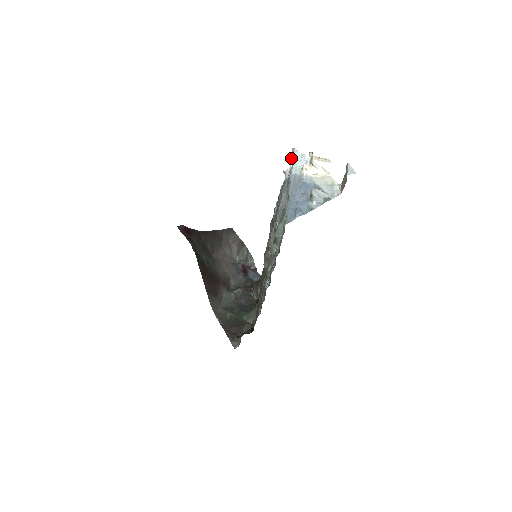
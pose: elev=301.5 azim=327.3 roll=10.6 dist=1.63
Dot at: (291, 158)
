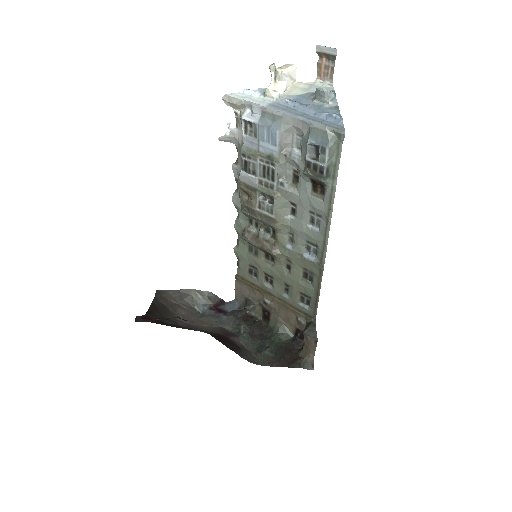
Dot at: (236, 103)
